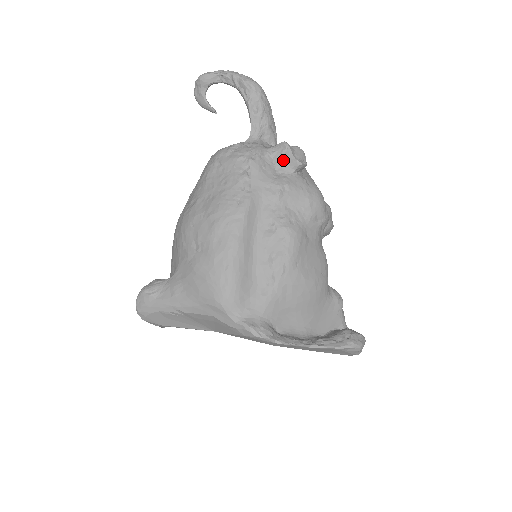
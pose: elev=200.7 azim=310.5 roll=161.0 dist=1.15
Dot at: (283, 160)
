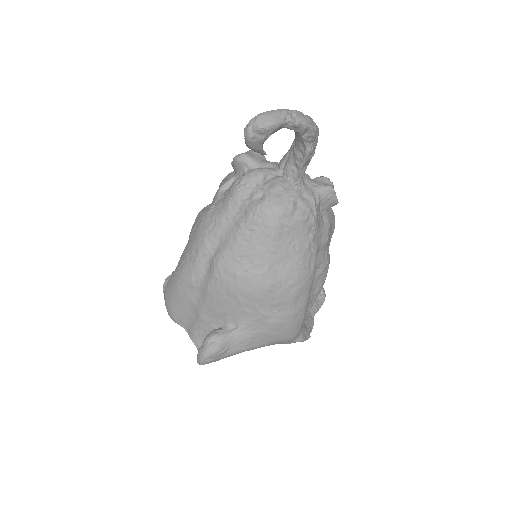
Dot at: (327, 204)
